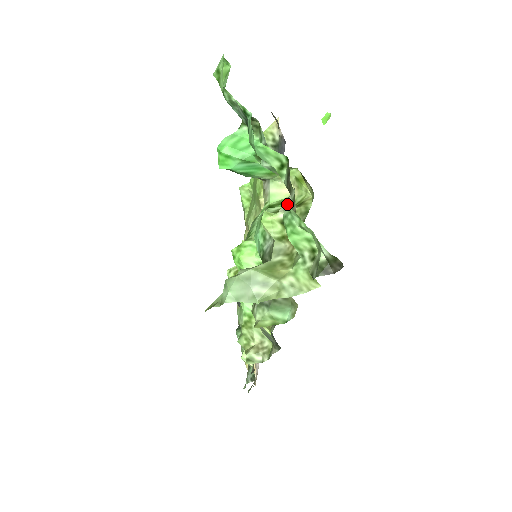
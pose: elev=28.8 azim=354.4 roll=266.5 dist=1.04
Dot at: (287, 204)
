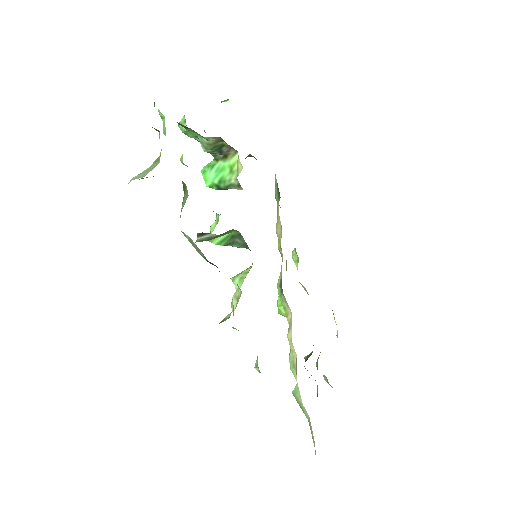
Dot at: occluded
